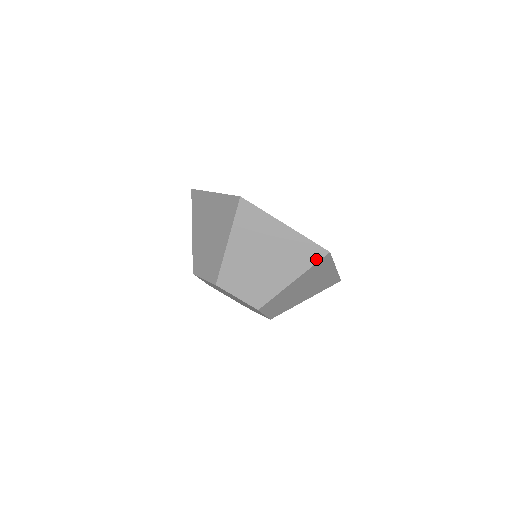
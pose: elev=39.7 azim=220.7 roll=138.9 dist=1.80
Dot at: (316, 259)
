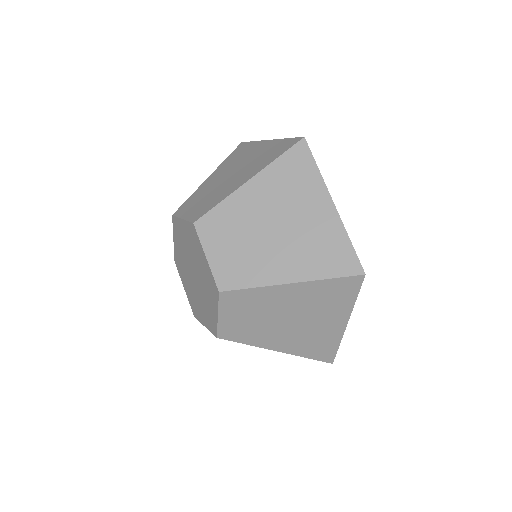
Dot at: (341, 272)
